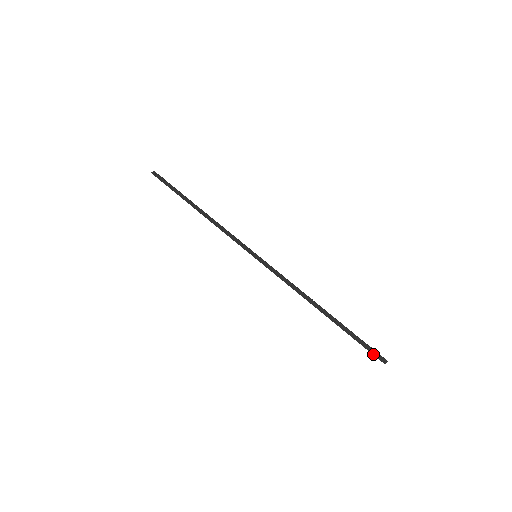
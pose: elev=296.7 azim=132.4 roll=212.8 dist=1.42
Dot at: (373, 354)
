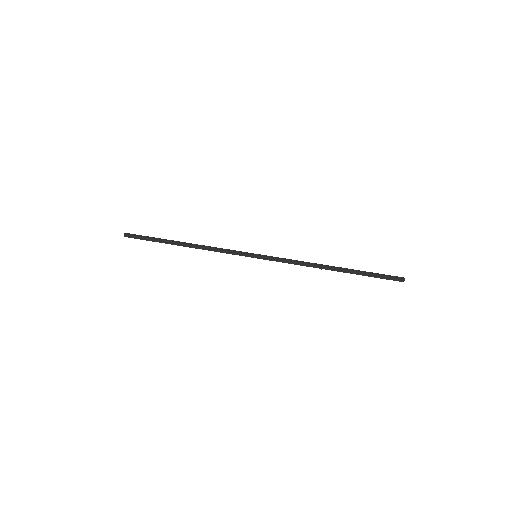
Dot at: (392, 277)
